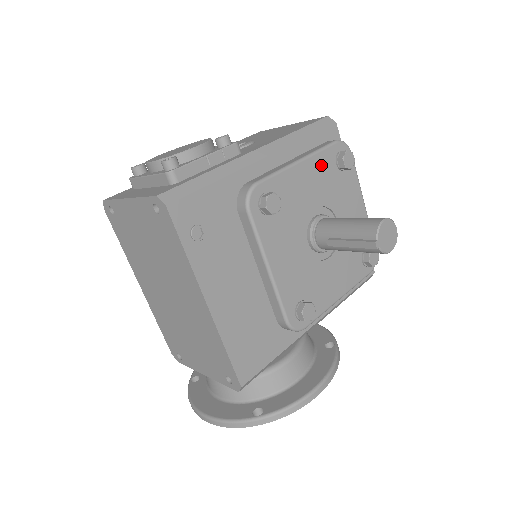
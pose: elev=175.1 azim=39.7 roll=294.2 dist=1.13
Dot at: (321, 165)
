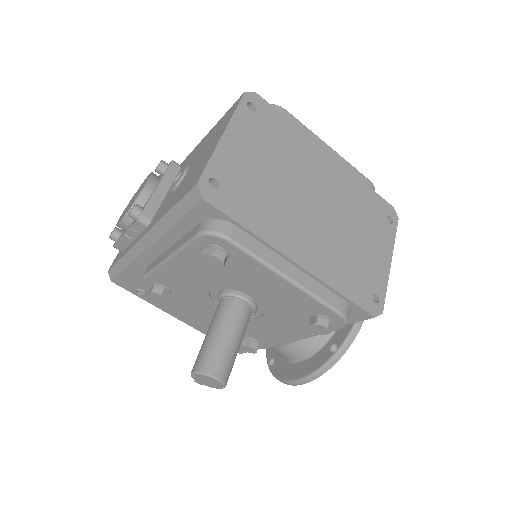
Dot at: (193, 259)
